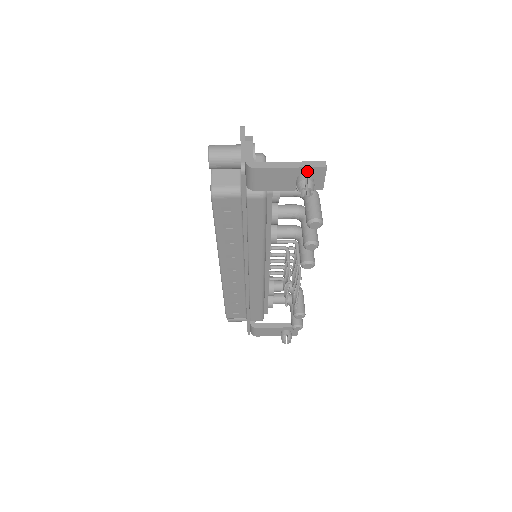
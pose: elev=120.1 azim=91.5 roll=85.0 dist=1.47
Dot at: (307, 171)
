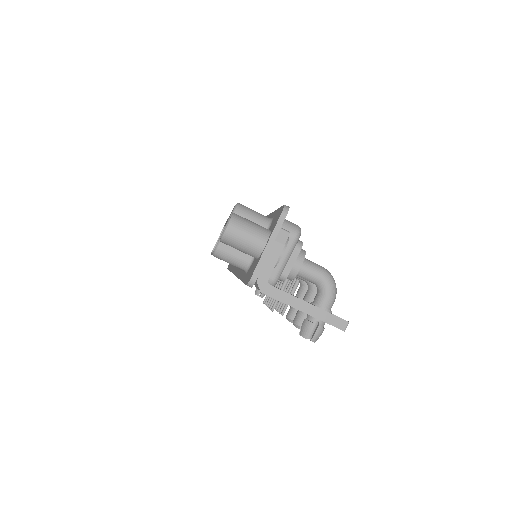
Dot at: (322, 320)
